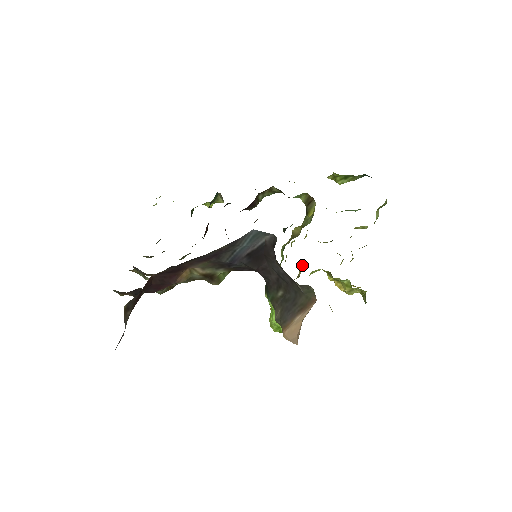
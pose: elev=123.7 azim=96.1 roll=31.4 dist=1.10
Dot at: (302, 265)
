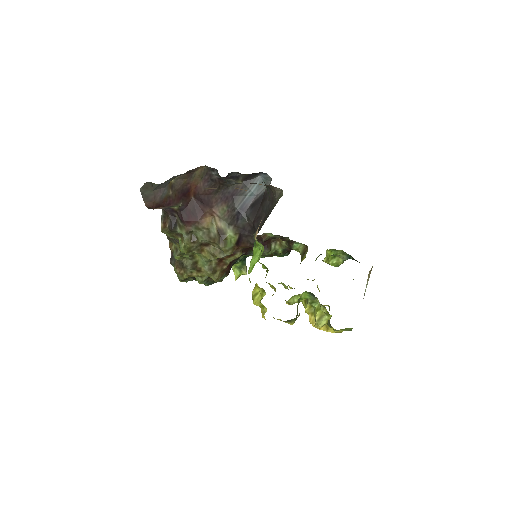
Dot at: occluded
